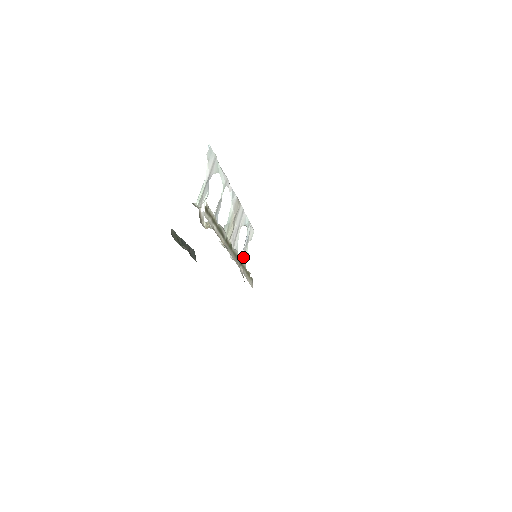
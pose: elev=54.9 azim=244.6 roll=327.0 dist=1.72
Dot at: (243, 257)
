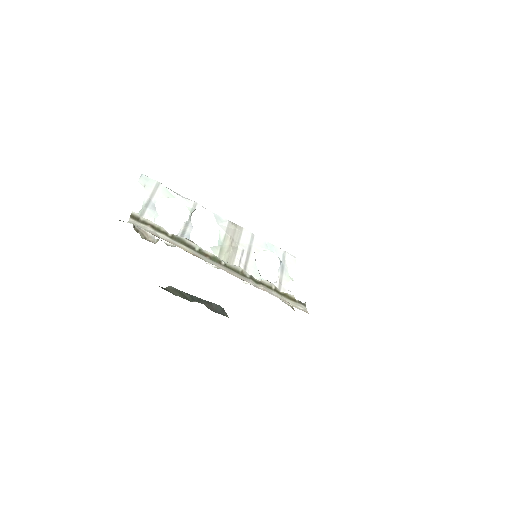
Dot at: (282, 285)
